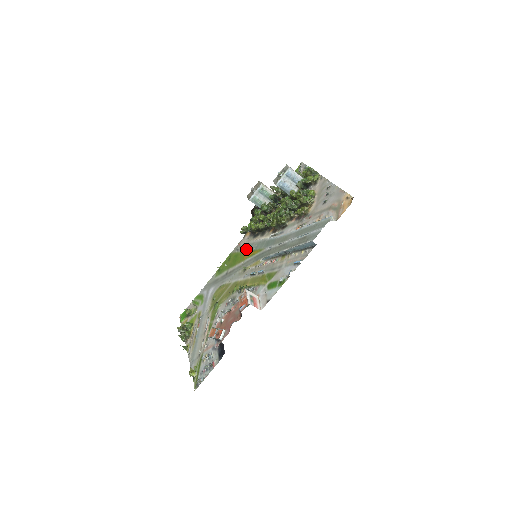
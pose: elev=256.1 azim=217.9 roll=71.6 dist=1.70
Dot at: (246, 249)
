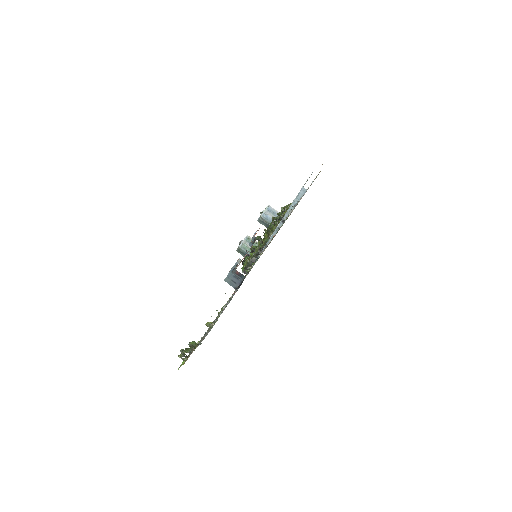
Dot at: occluded
